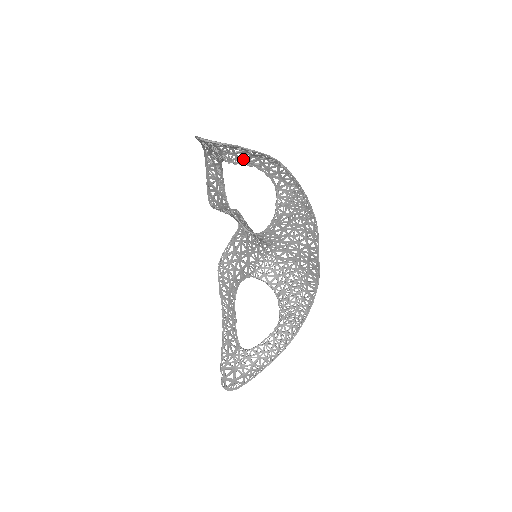
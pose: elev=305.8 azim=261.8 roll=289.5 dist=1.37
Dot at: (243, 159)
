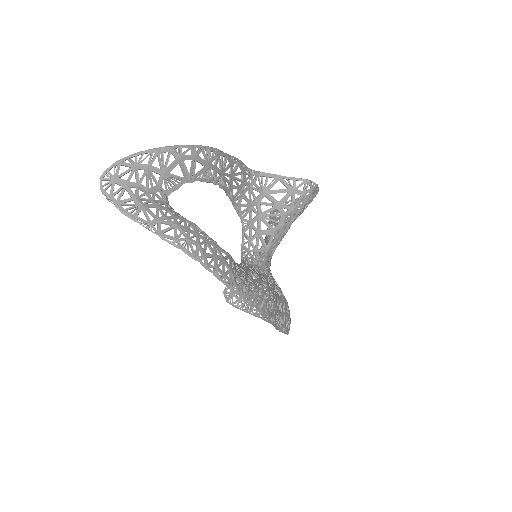
Dot at: (174, 215)
